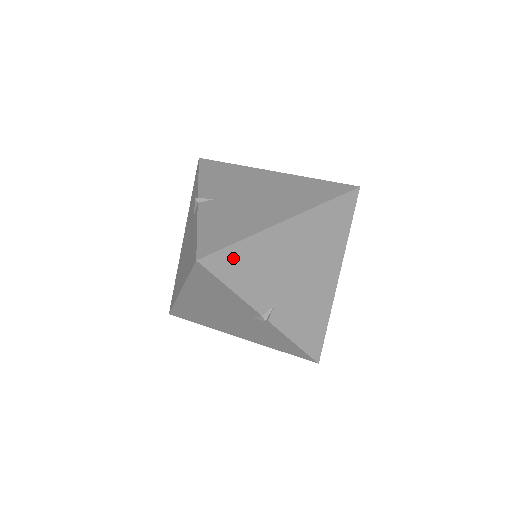
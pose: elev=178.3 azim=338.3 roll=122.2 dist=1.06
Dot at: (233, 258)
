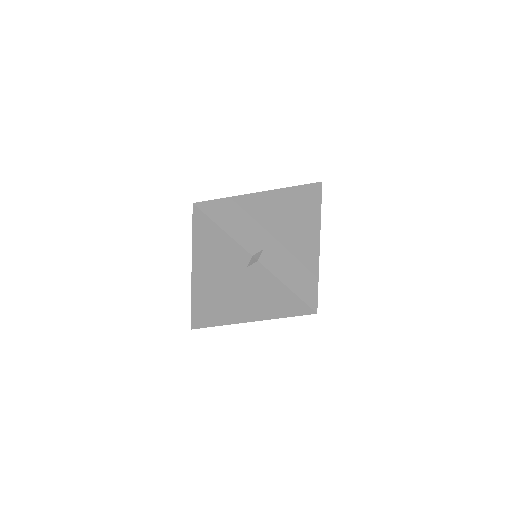
Dot at: occluded
